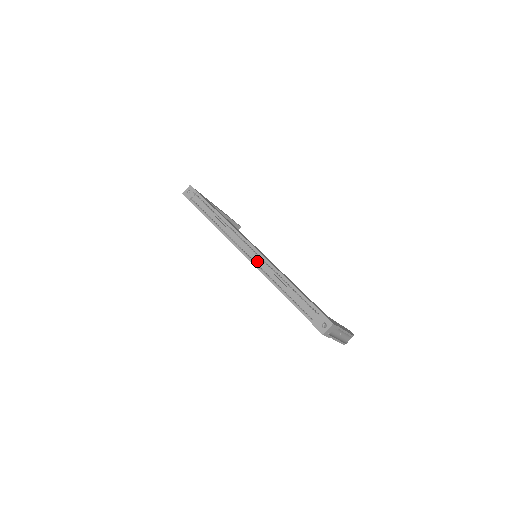
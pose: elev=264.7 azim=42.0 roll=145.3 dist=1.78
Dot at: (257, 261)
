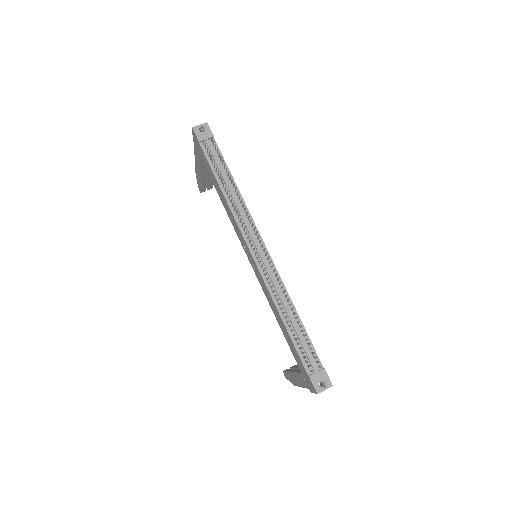
Dot at: (267, 270)
